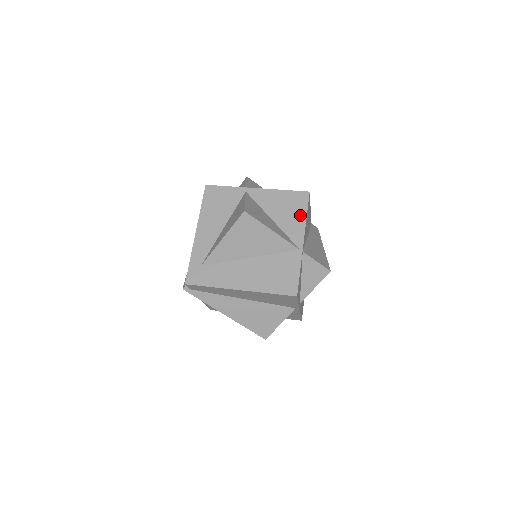
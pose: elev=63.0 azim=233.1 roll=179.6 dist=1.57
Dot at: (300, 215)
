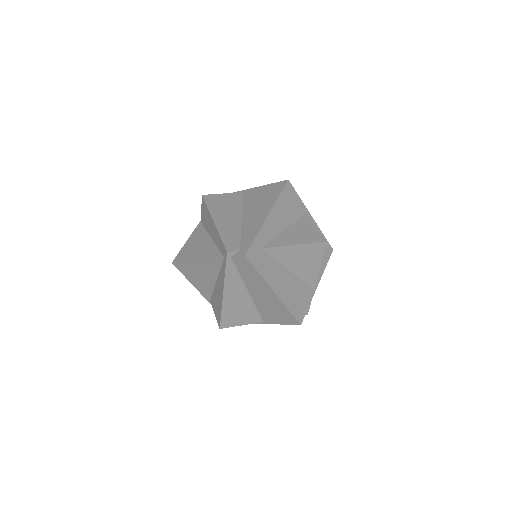
Dot at: (324, 263)
